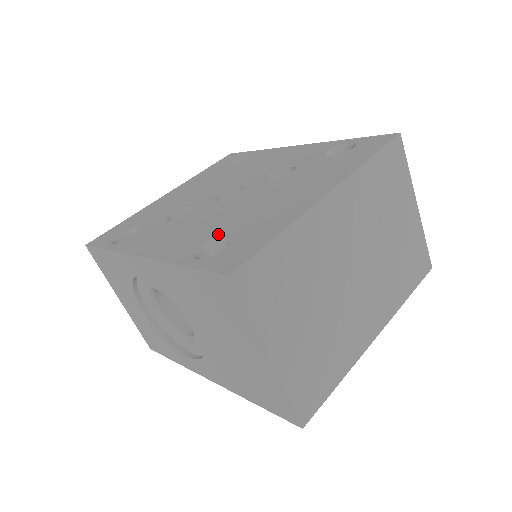
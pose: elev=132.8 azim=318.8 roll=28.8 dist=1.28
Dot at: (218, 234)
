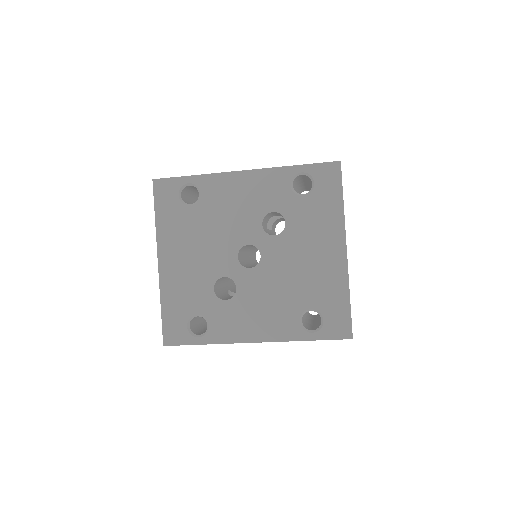
Dot at: (301, 307)
